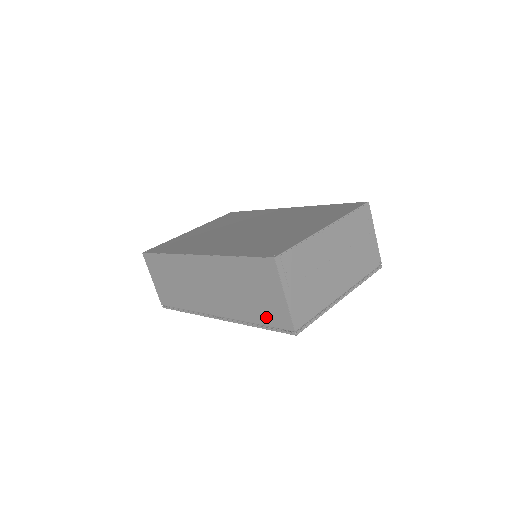
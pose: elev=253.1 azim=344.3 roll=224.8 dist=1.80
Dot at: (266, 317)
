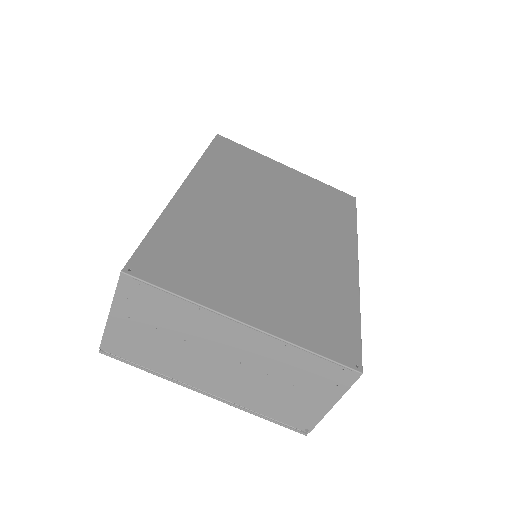
Dot at: occluded
